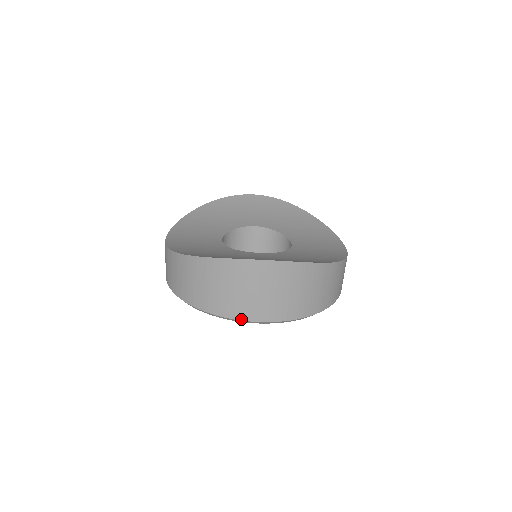
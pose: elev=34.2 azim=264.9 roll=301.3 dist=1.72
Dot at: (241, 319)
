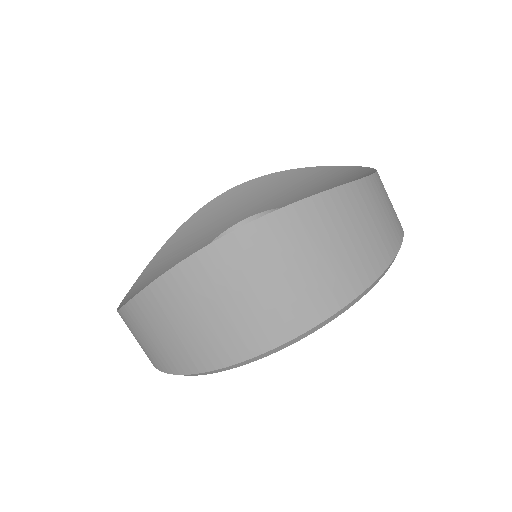
Dot at: (258, 353)
